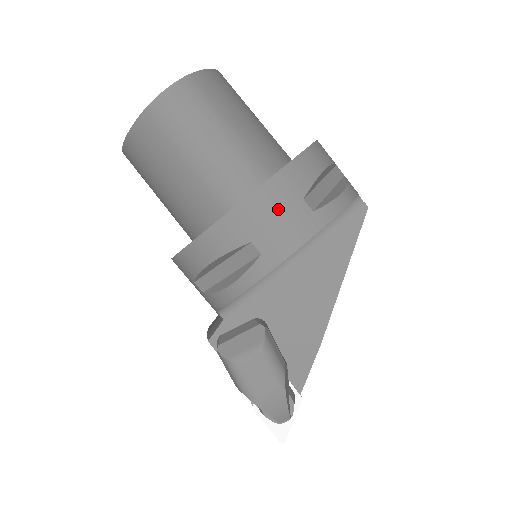
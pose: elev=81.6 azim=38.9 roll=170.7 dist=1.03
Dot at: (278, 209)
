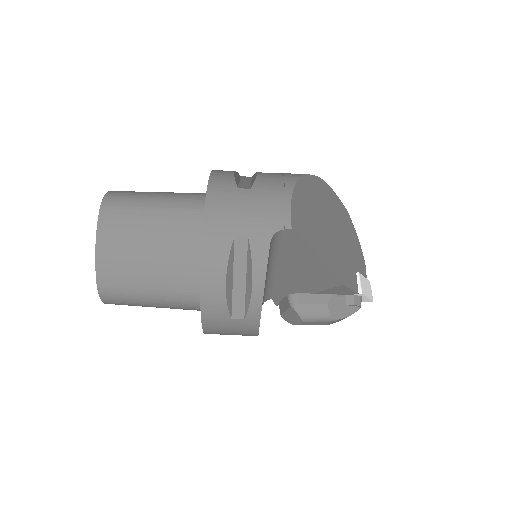
Dot at: (225, 329)
